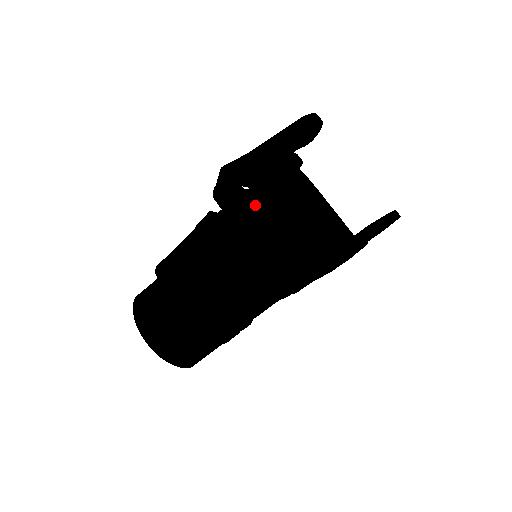
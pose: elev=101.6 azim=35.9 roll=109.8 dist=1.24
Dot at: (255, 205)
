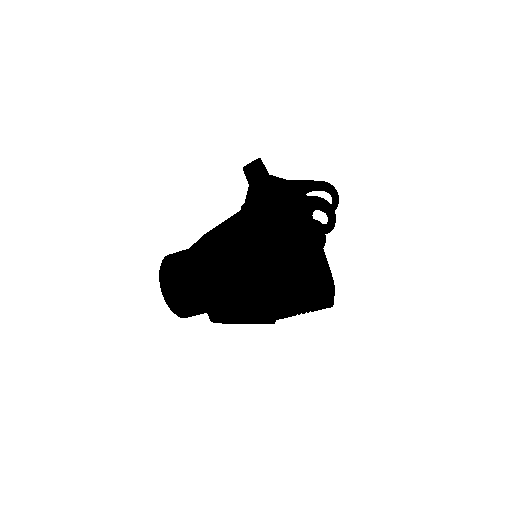
Dot at: (264, 176)
